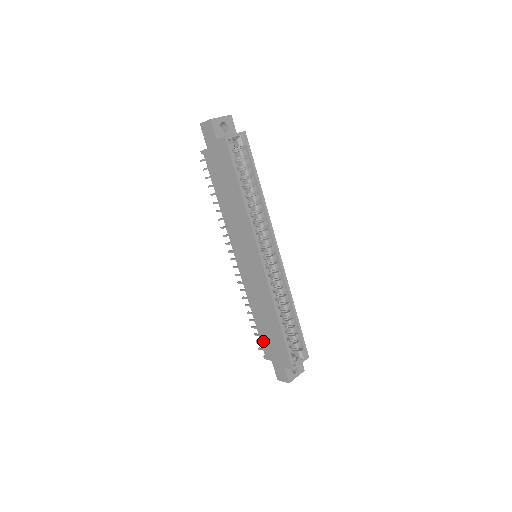
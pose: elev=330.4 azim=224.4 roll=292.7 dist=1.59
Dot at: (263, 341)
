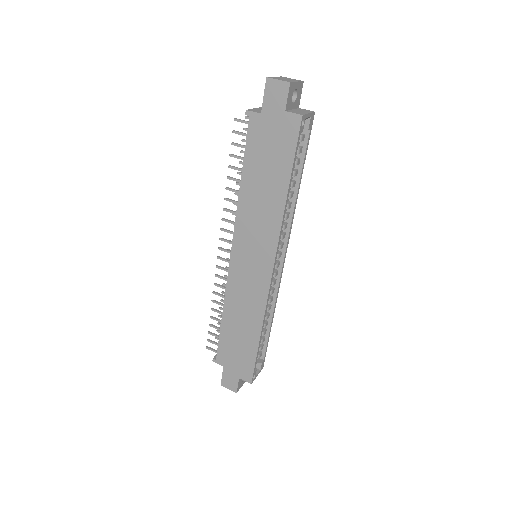
Dot at: (222, 345)
